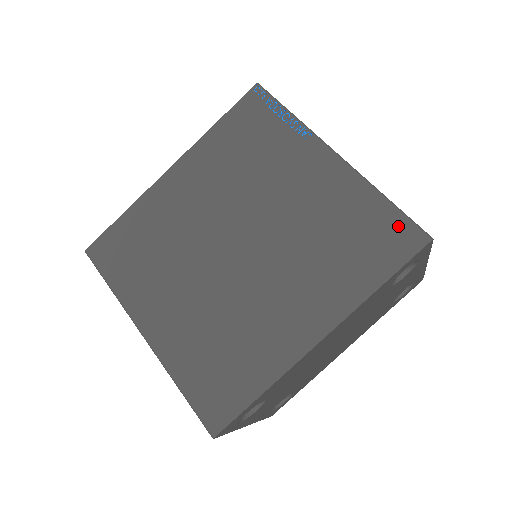
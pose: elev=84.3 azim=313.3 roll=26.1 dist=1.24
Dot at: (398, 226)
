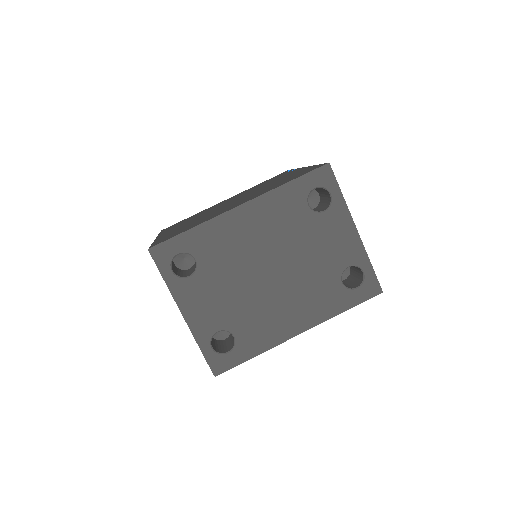
Dot at: (315, 167)
